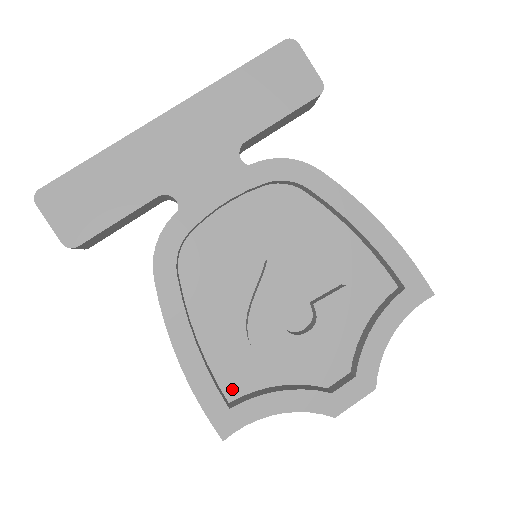
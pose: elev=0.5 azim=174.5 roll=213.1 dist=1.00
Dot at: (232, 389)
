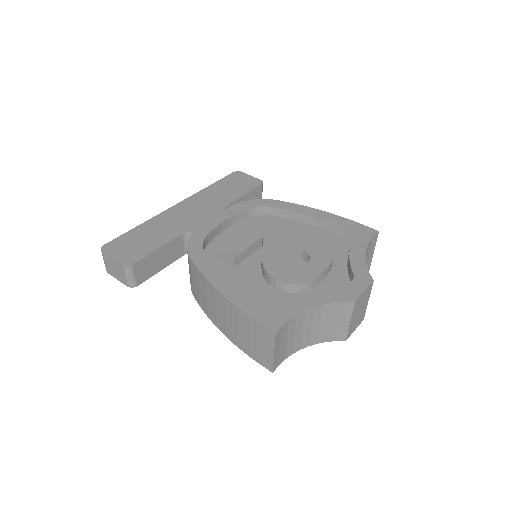
Dot at: occluded
